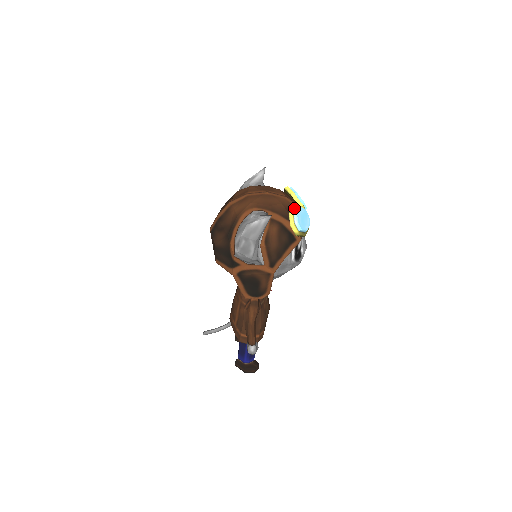
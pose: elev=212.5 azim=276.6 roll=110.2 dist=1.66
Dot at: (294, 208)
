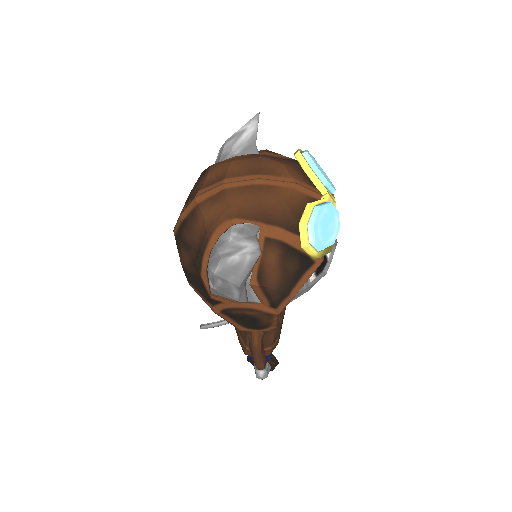
Dot at: (308, 212)
